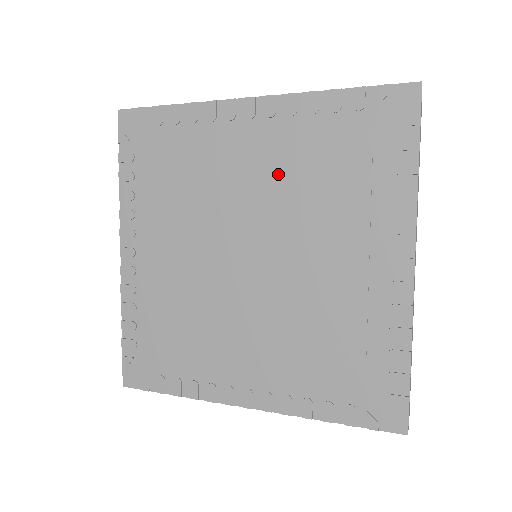
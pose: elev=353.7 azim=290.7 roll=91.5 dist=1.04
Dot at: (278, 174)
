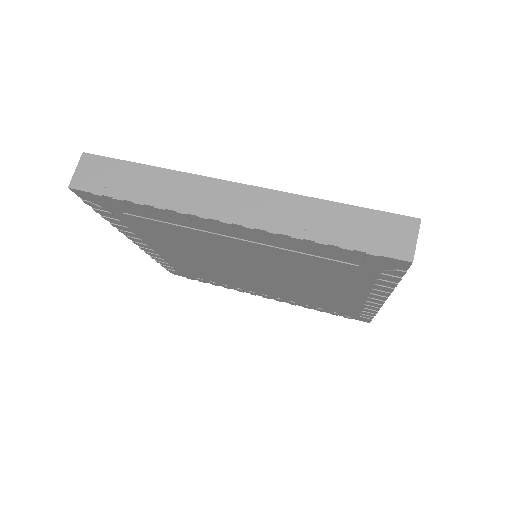
Dot at: (268, 256)
